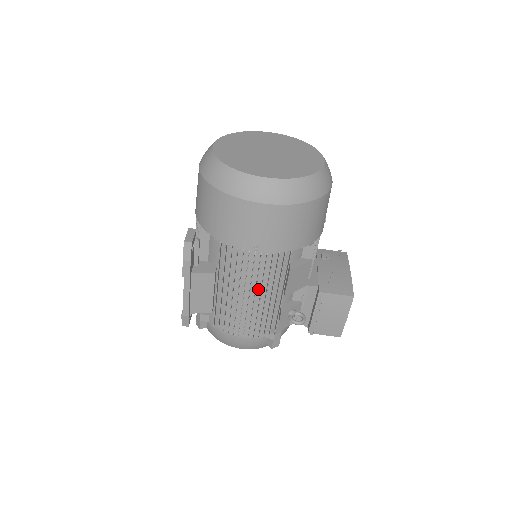
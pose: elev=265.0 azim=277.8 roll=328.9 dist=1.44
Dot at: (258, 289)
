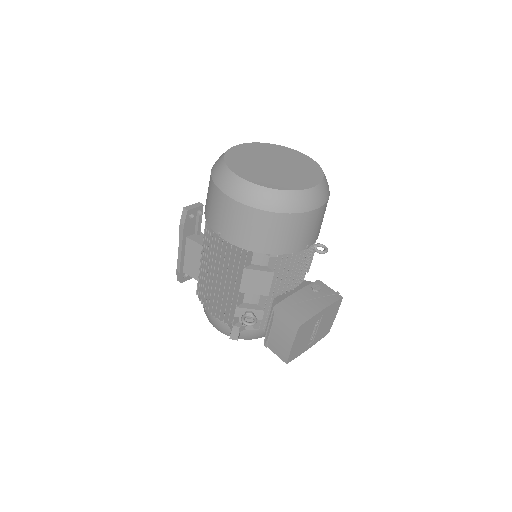
Dot at: (224, 275)
